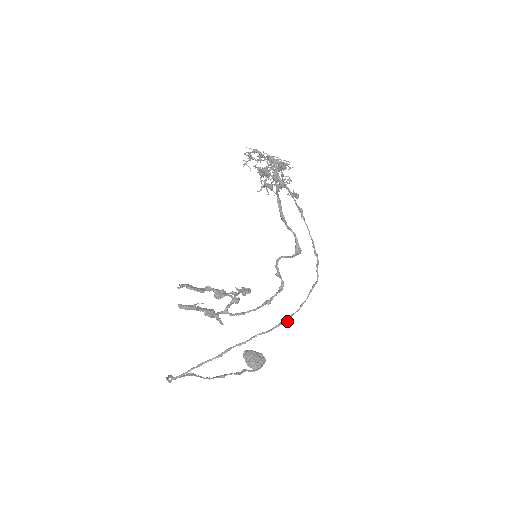
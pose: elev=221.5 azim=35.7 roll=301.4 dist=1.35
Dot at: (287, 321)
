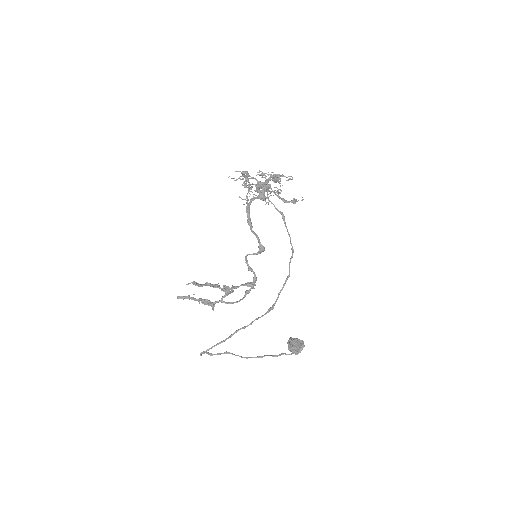
Dot at: (273, 307)
